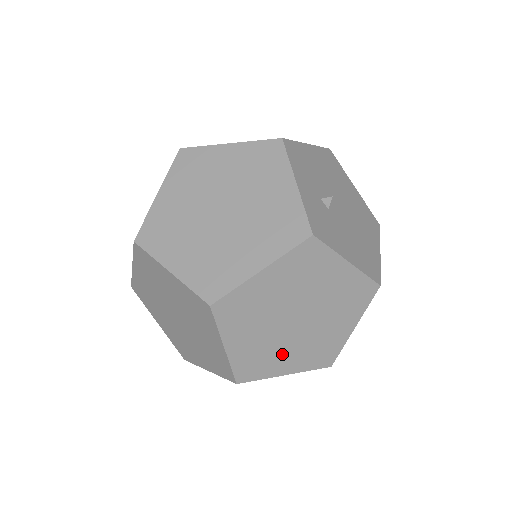
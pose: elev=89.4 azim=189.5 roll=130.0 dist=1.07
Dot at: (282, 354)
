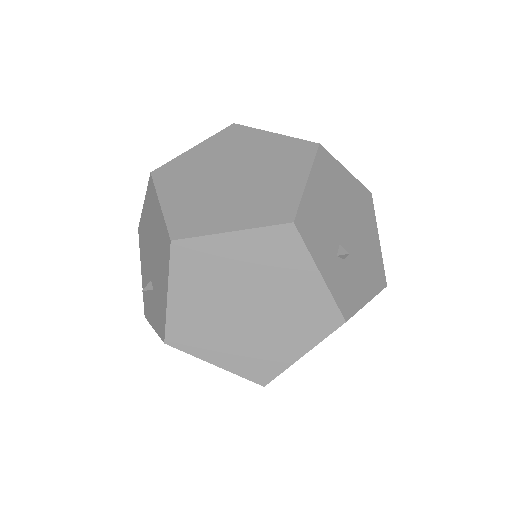
Dot at: occluded
